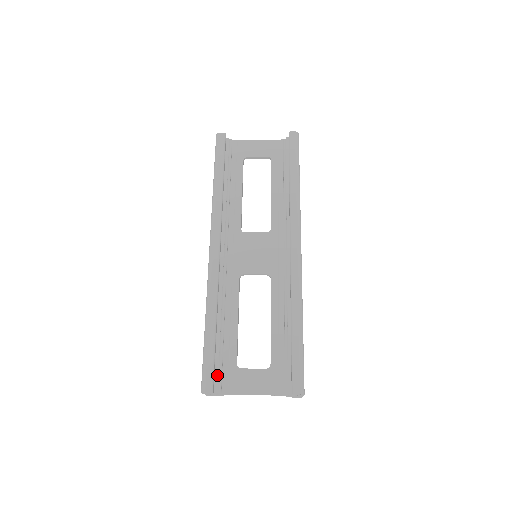
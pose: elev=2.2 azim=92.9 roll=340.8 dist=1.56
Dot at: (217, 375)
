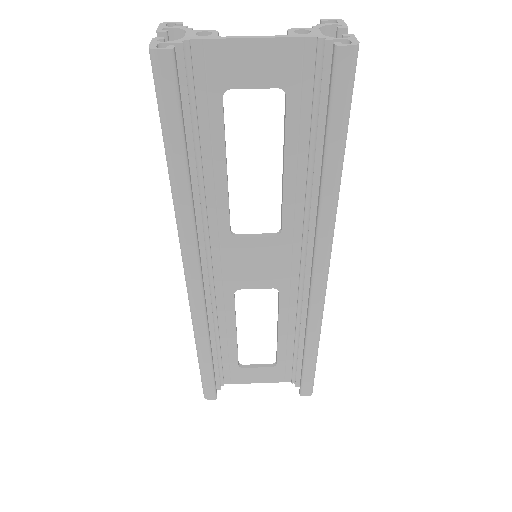
Dot at: (218, 379)
